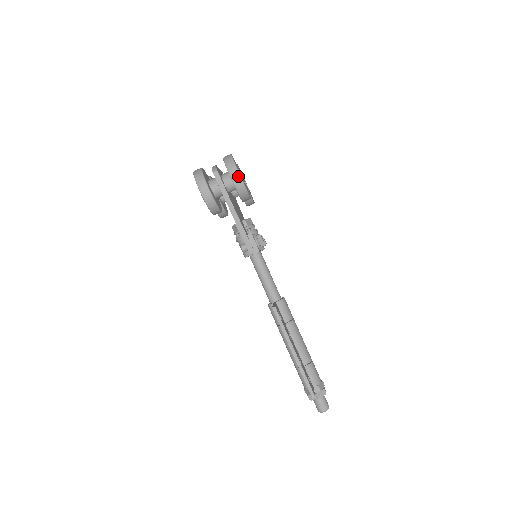
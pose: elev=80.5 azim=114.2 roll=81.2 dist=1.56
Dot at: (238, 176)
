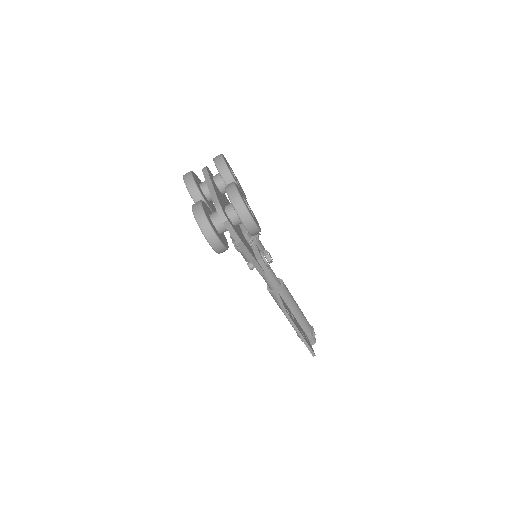
Dot at: (254, 226)
